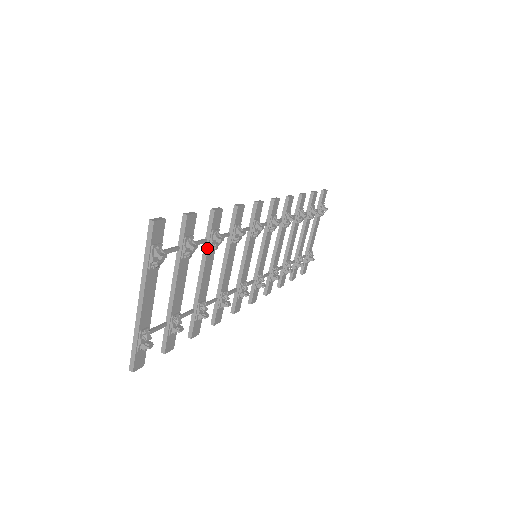
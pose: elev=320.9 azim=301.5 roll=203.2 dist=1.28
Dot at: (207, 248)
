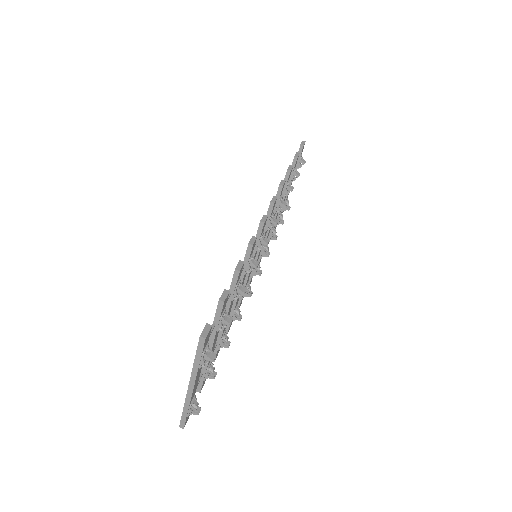
Dot at: (231, 300)
